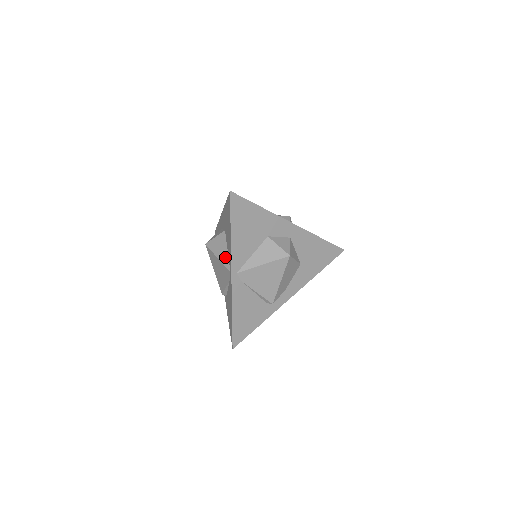
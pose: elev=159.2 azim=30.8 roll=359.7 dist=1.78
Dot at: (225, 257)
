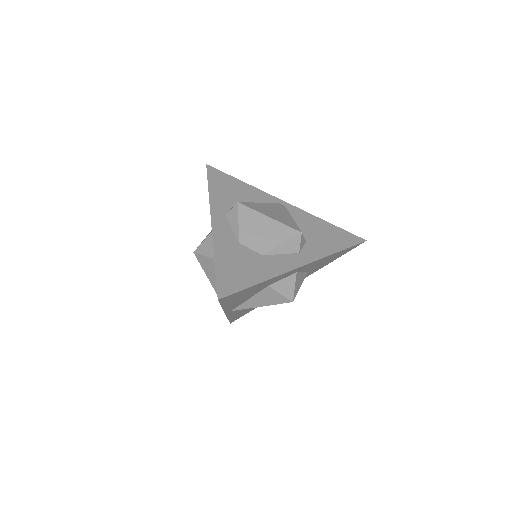
Dot at: occluded
